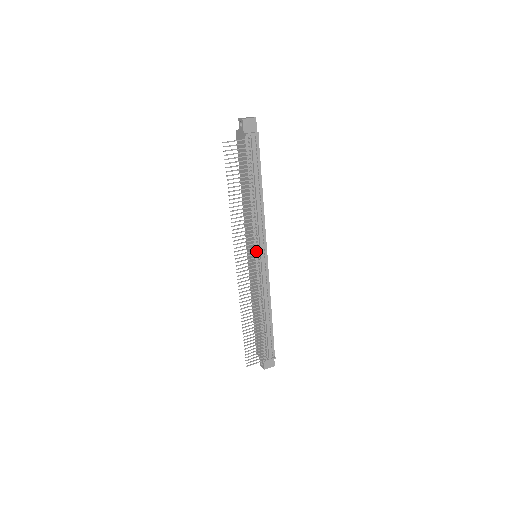
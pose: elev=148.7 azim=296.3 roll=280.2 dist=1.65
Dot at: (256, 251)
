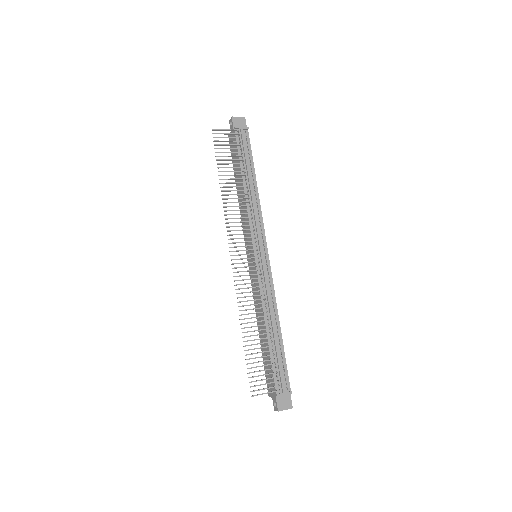
Dot at: (254, 245)
